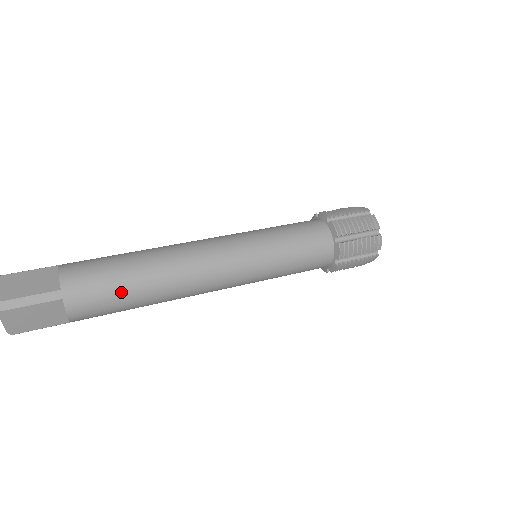
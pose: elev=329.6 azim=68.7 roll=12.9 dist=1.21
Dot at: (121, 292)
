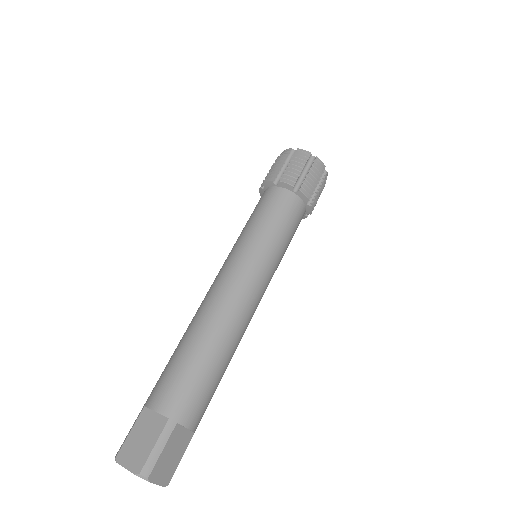
Dot at: occluded
